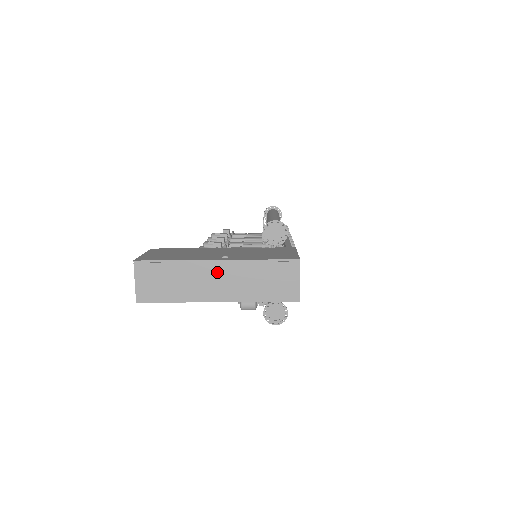
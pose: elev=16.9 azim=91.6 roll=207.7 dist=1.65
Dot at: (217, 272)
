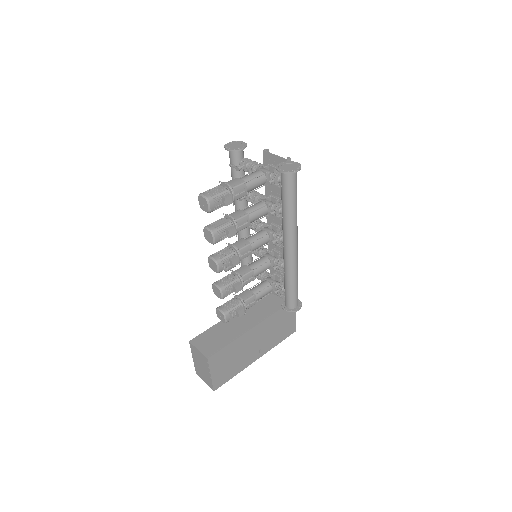
Dot at: occluded
